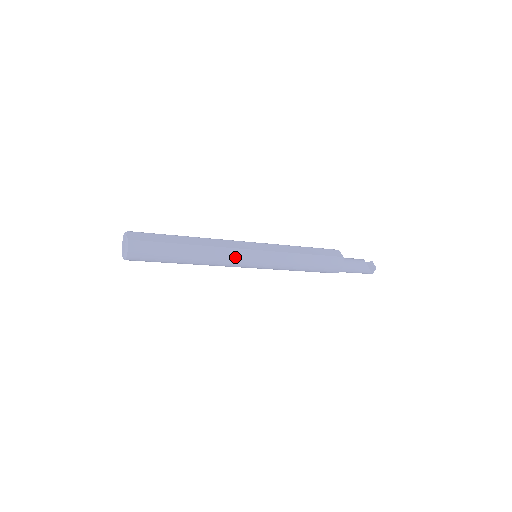
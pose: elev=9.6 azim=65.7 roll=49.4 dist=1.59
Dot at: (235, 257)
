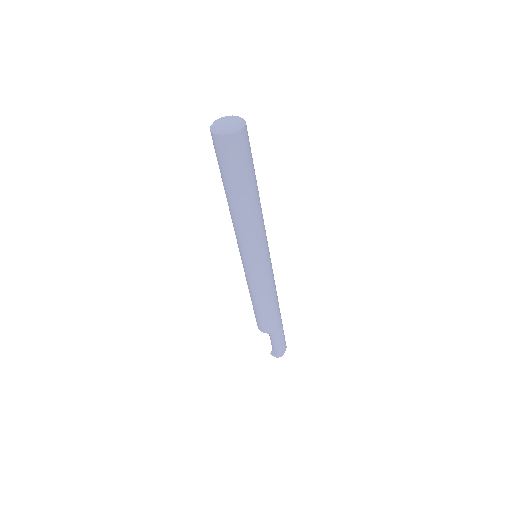
Dot at: occluded
